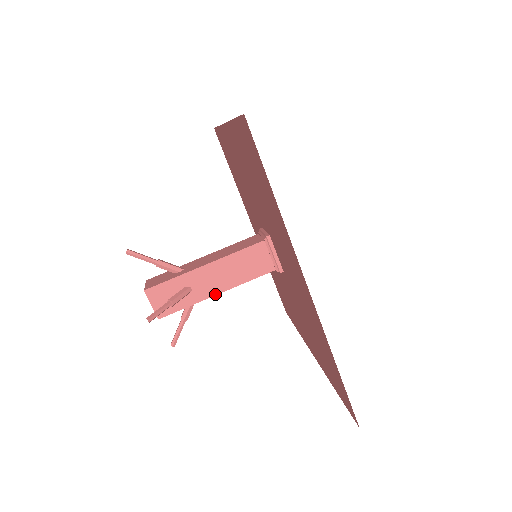
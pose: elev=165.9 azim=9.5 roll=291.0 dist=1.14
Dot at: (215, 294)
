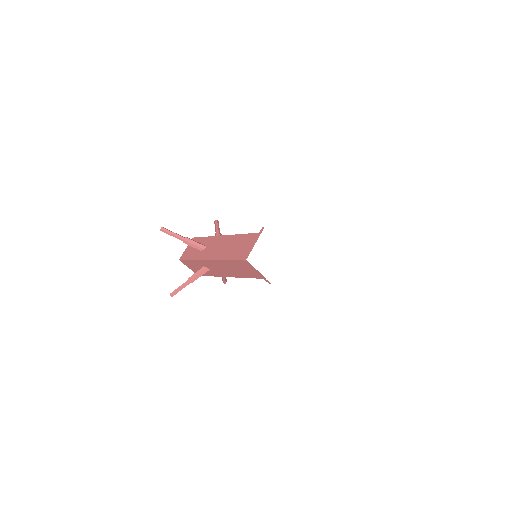
Dot at: (227, 276)
